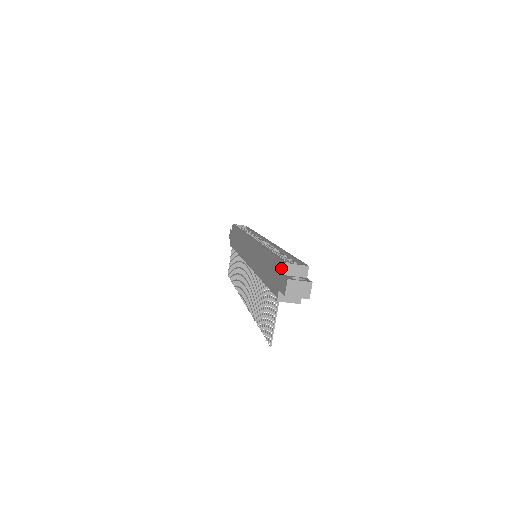
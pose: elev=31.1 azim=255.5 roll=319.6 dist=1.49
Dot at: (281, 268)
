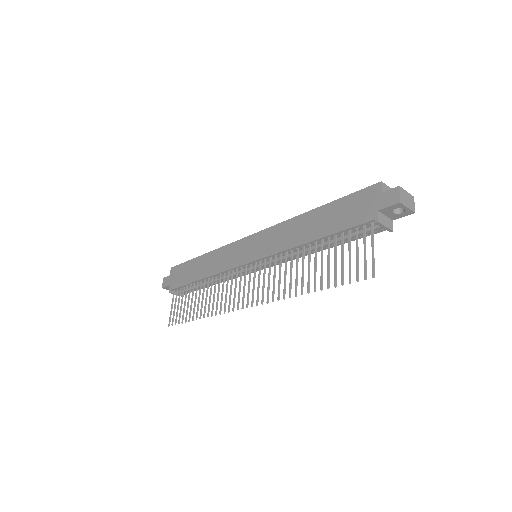
Dot at: (373, 191)
